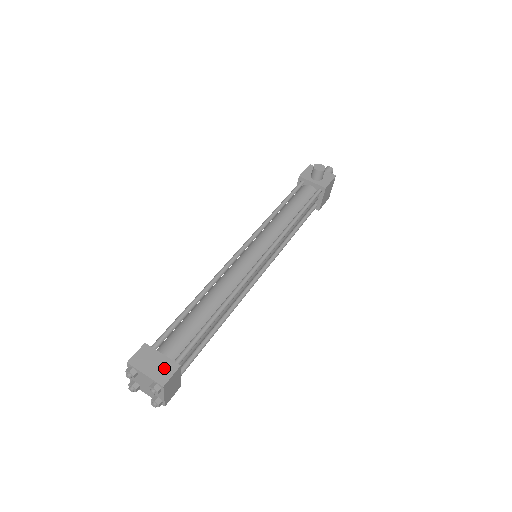
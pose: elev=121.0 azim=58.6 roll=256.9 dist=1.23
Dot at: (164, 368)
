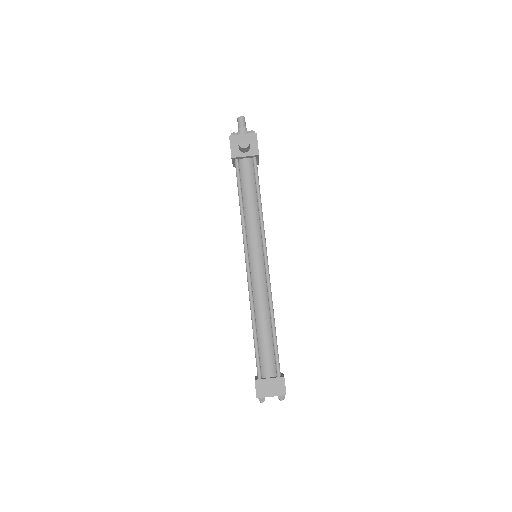
Dot at: (277, 385)
